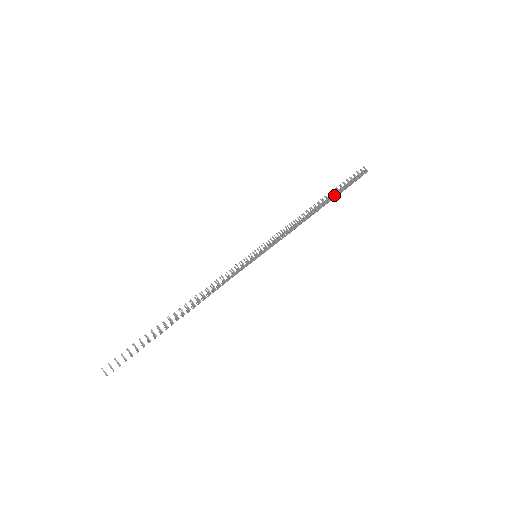
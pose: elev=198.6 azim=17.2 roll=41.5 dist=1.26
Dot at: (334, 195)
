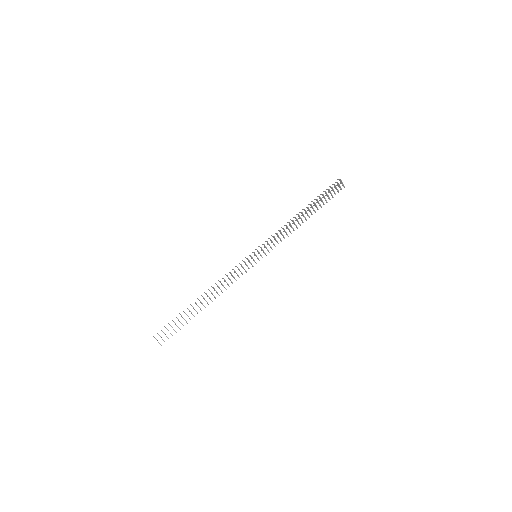
Dot at: (314, 203)
